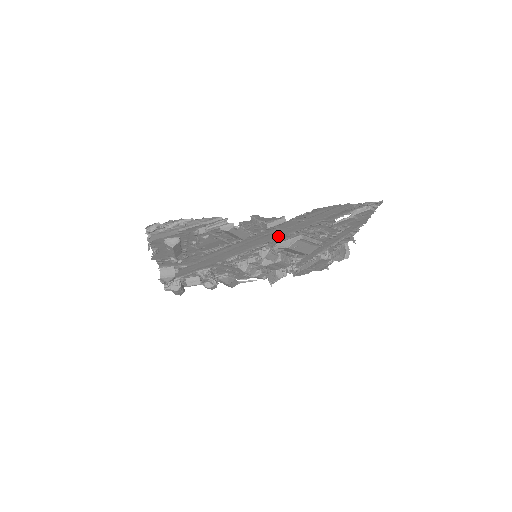
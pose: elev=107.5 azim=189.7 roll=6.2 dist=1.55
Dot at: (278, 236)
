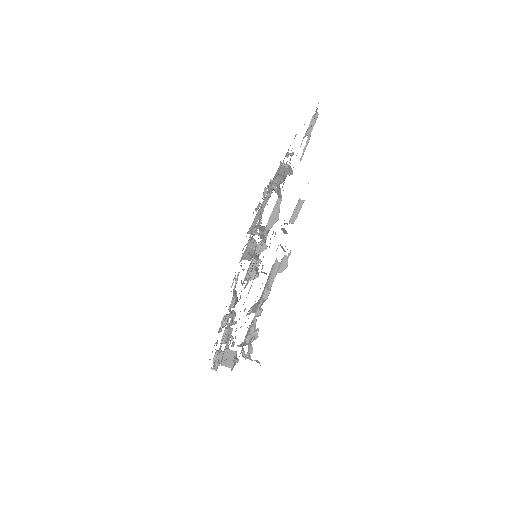
Dot at: occluded
